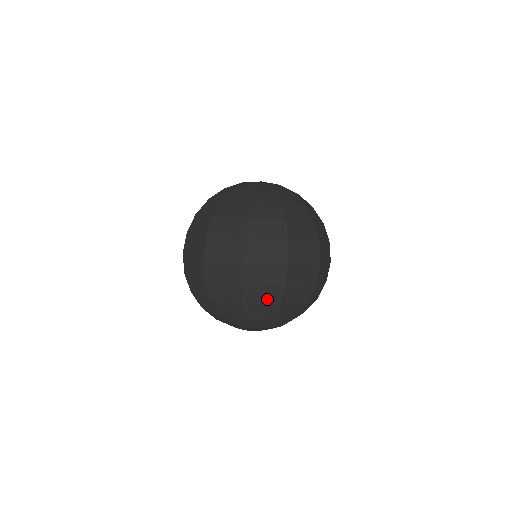
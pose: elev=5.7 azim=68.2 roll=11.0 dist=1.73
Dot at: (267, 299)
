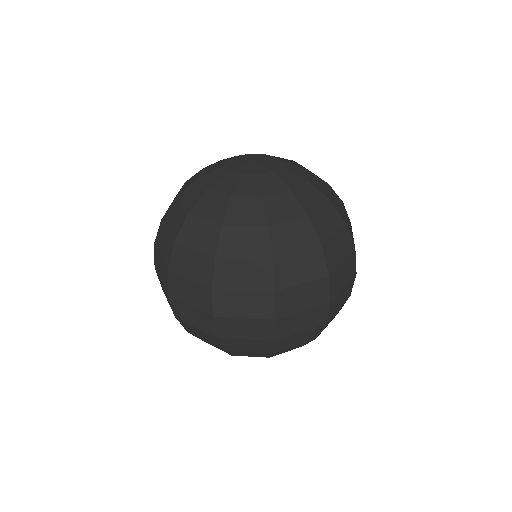
Dot at: (207, 339)
